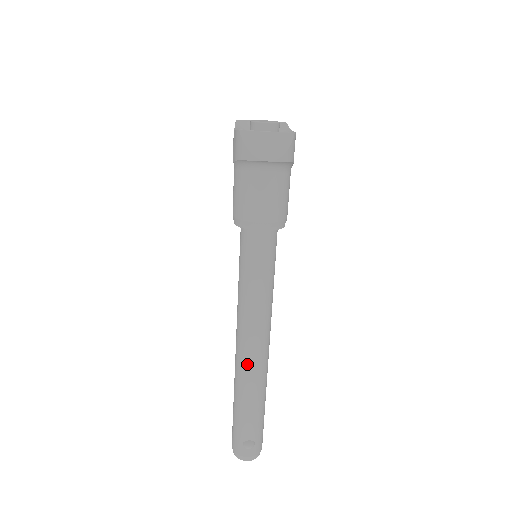
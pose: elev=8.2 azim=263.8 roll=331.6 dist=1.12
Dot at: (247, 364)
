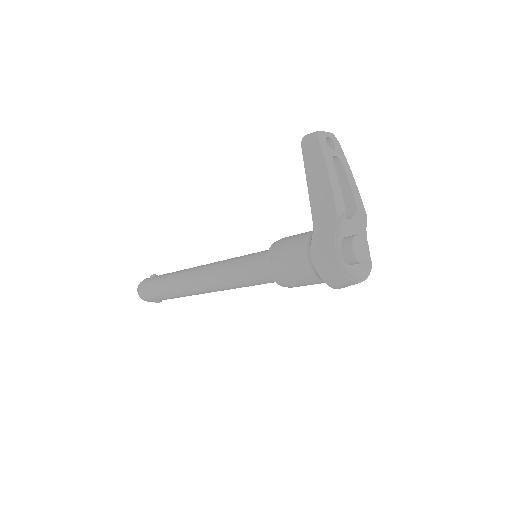
Dot at: (198, 294)
